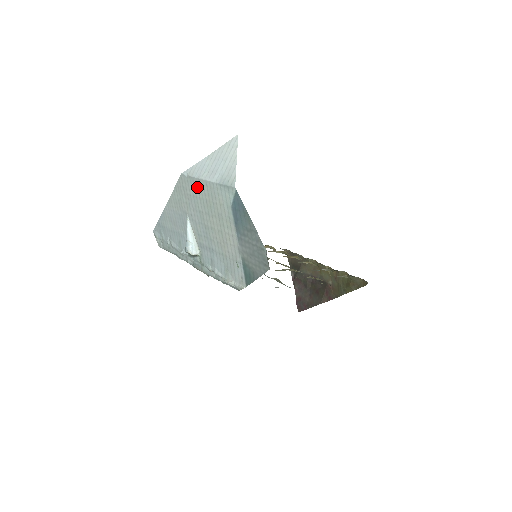
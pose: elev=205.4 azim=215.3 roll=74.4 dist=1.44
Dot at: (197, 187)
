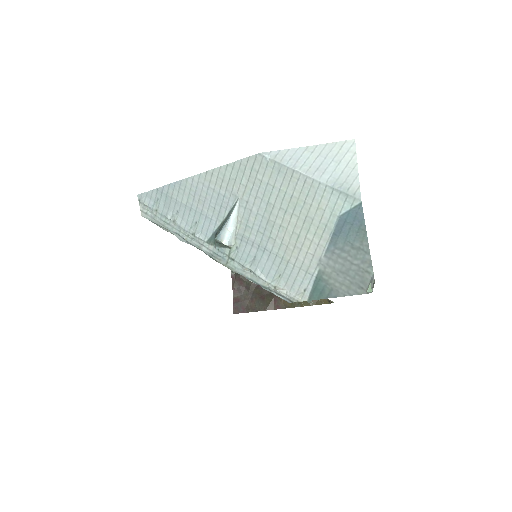
Dot at: (283, 177)
